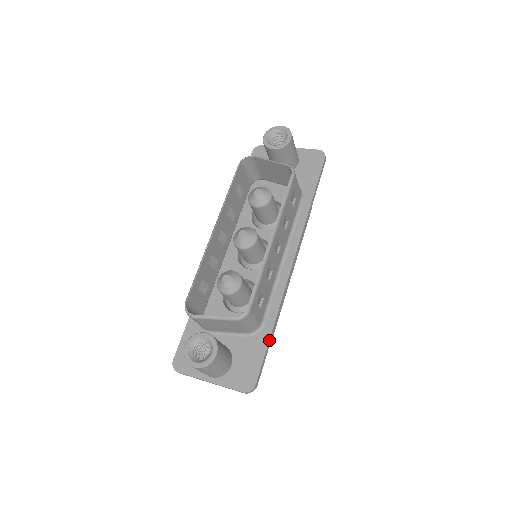
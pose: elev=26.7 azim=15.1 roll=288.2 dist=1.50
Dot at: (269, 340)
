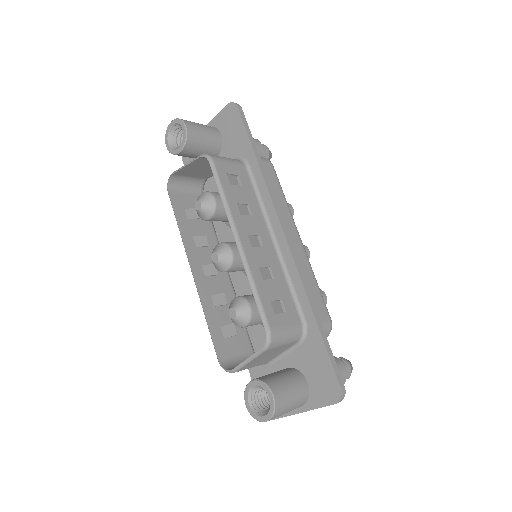
Dot at: (320, 334)
